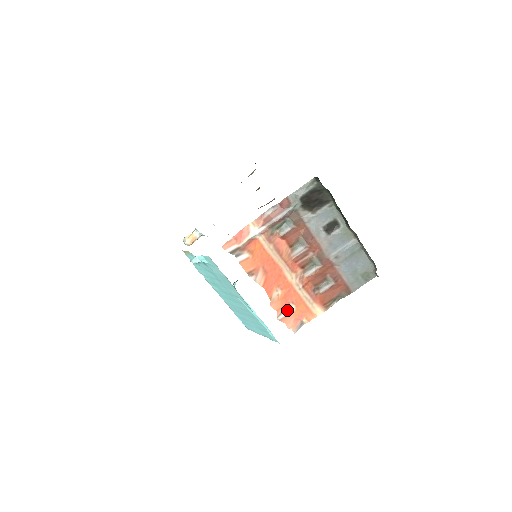
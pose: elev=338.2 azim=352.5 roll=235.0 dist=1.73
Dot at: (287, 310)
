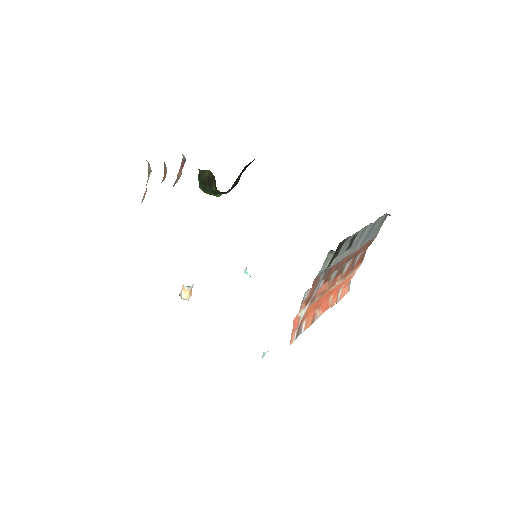
Dot at: (339, 292)
